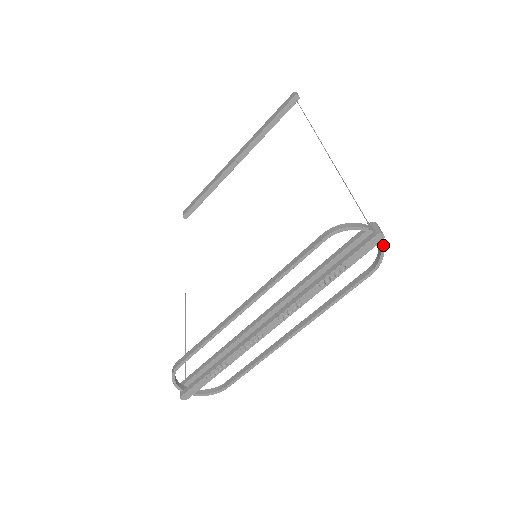
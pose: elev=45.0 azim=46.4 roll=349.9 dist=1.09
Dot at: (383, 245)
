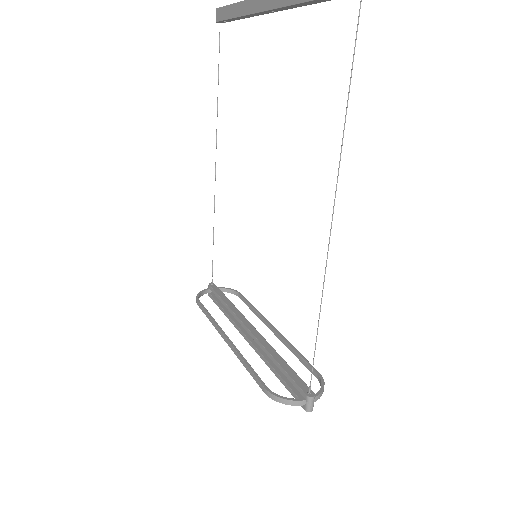
Dot at: (319, 398)
